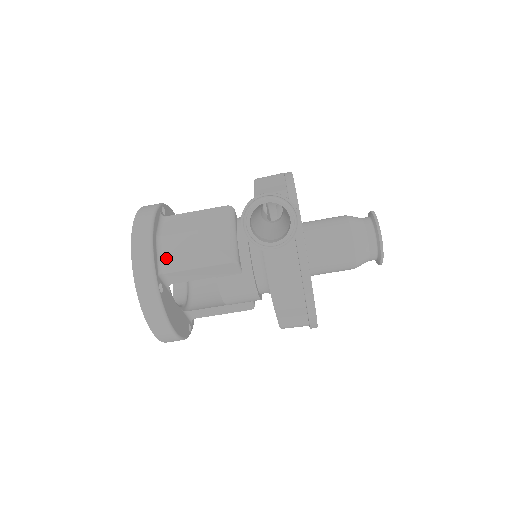
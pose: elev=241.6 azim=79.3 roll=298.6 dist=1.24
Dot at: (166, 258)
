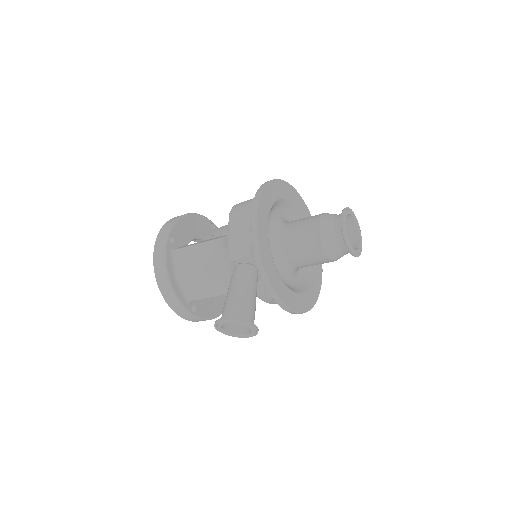
Dot at: (188, 292)
